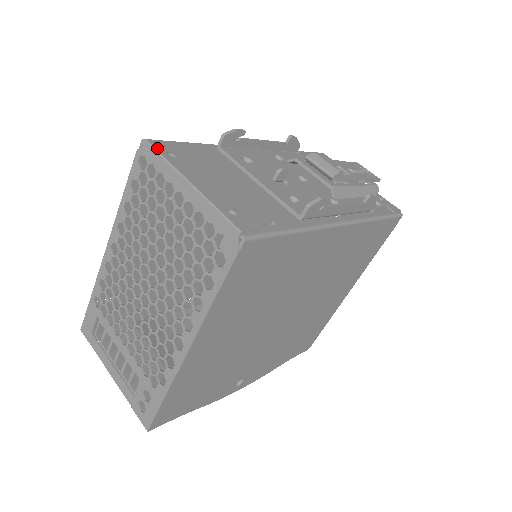
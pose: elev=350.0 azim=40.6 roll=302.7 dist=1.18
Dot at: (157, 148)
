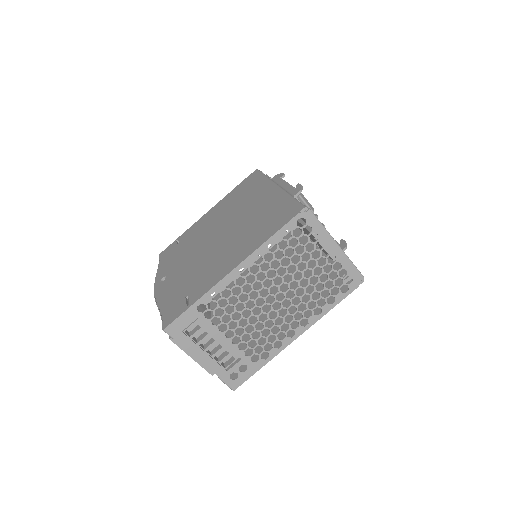
Dot at: occluded
